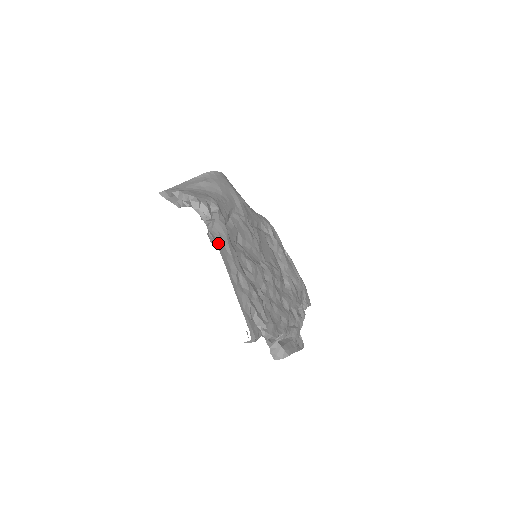
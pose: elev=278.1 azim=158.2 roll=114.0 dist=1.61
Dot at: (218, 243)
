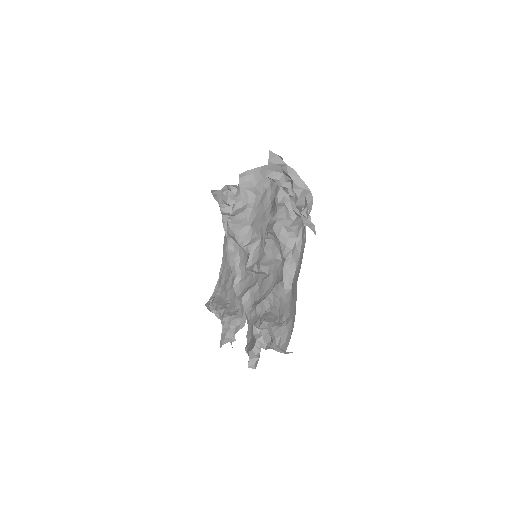
Dot at: occluded
